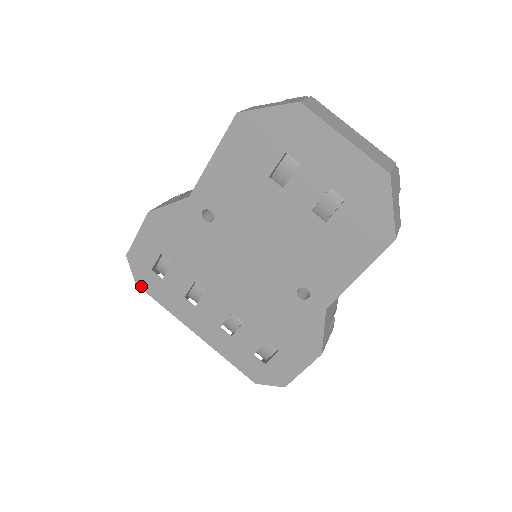
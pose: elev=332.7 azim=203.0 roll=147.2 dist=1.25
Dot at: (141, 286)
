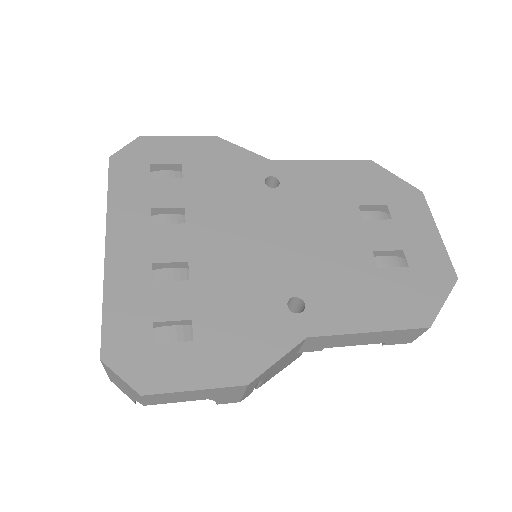
Dot at: (113, 163)
